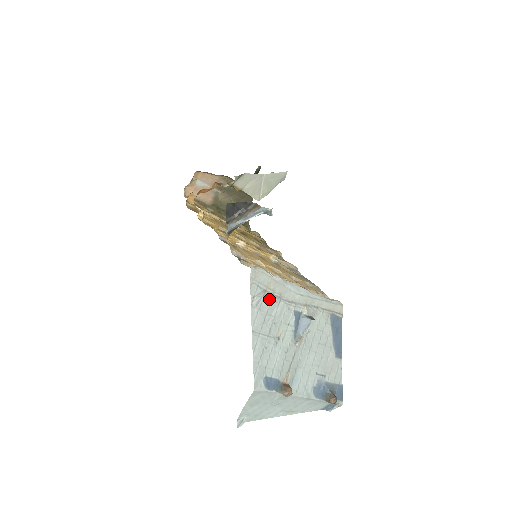
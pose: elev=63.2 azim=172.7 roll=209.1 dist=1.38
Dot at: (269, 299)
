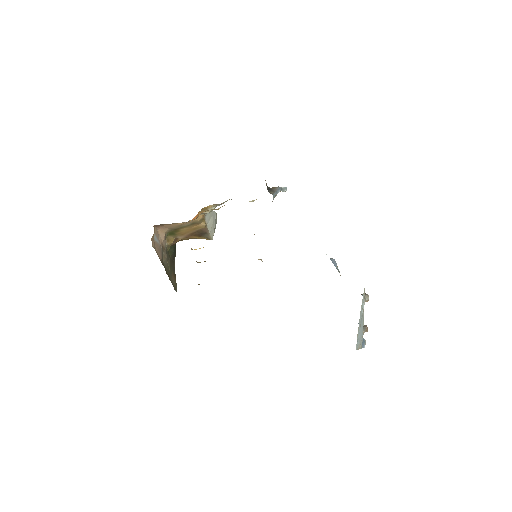
Dot at: occluded
